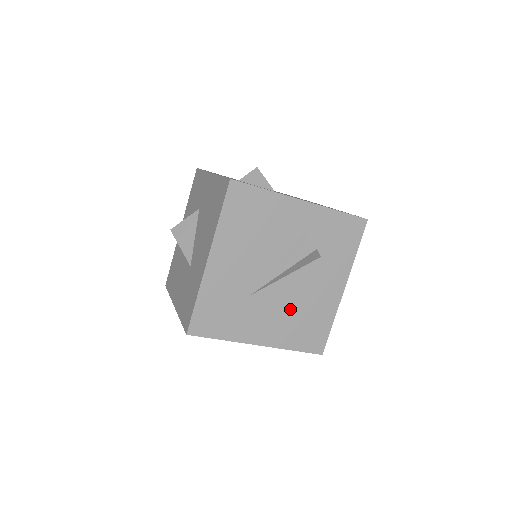
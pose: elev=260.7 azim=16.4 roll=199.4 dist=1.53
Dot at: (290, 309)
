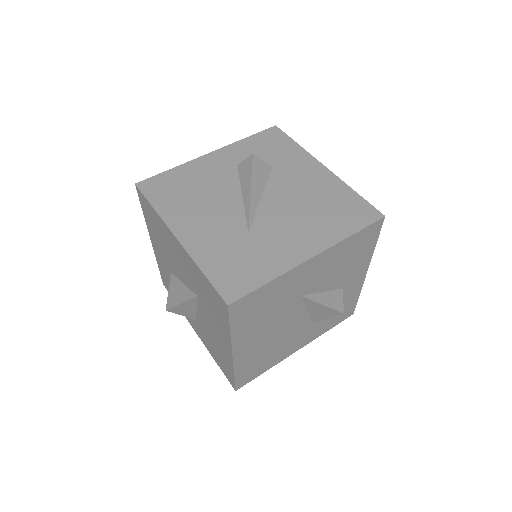
Dot at: (300, 212)
